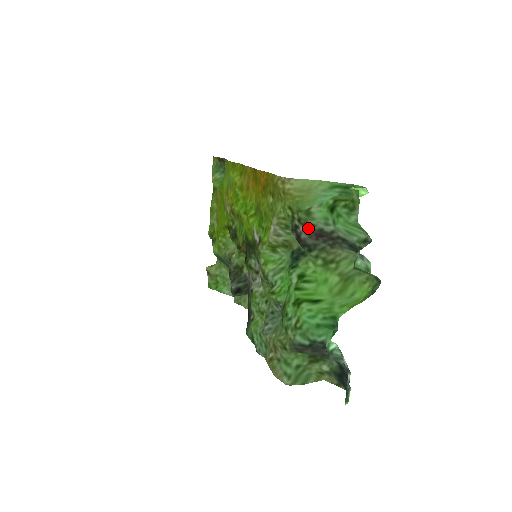
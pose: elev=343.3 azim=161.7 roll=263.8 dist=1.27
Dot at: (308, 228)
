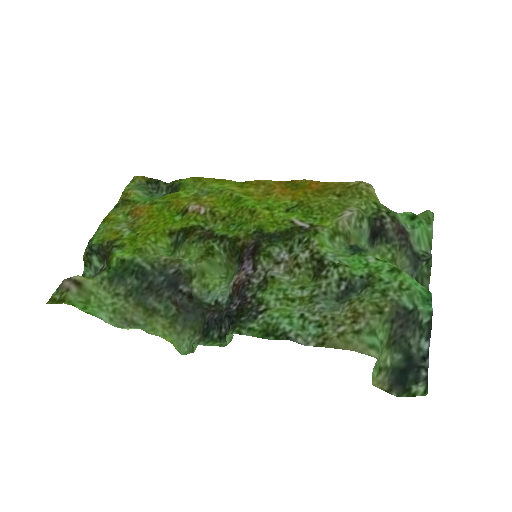
Dot at: (396, 221)
